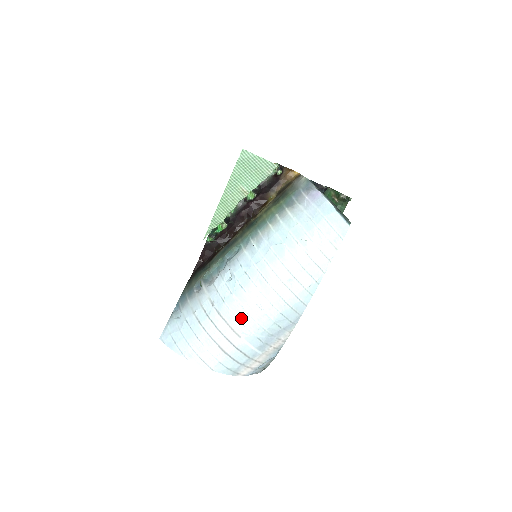
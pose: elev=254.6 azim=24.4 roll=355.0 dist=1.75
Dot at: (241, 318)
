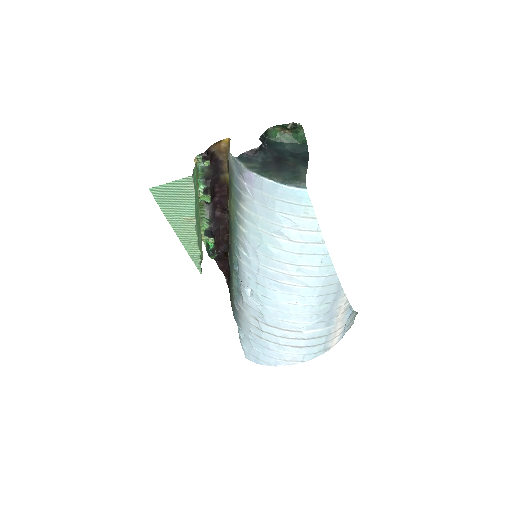
Dot at: (288, 320)
